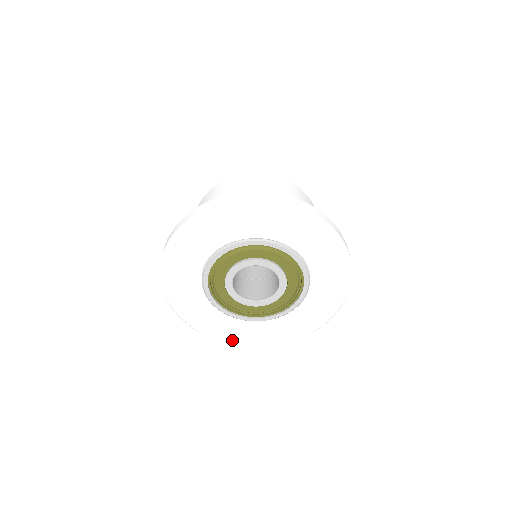
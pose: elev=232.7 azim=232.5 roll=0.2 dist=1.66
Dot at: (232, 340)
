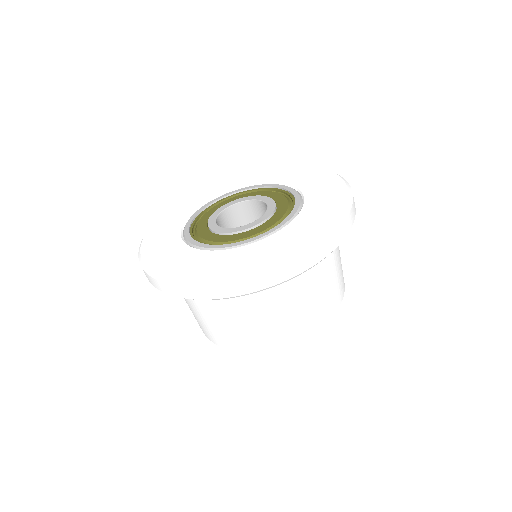
Dot at: (167, 271)
